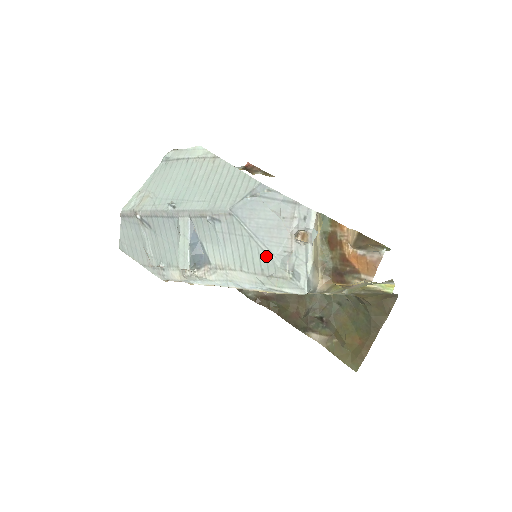
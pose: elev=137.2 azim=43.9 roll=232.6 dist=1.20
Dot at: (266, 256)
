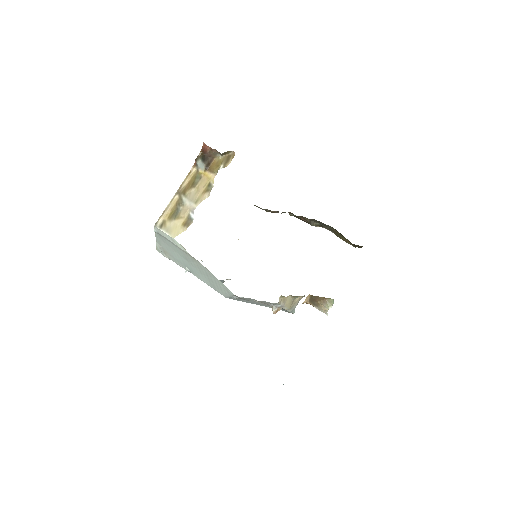
Dot at: occluded
